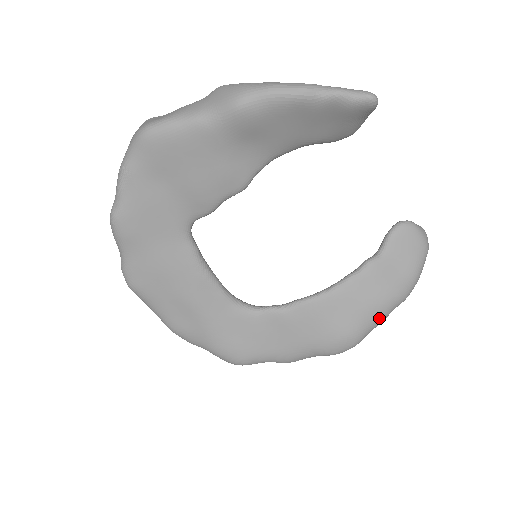
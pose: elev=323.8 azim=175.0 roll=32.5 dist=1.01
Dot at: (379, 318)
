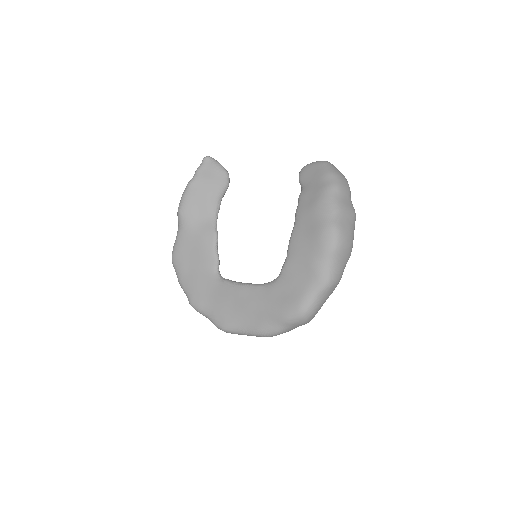
Dot at: (328, 206)
